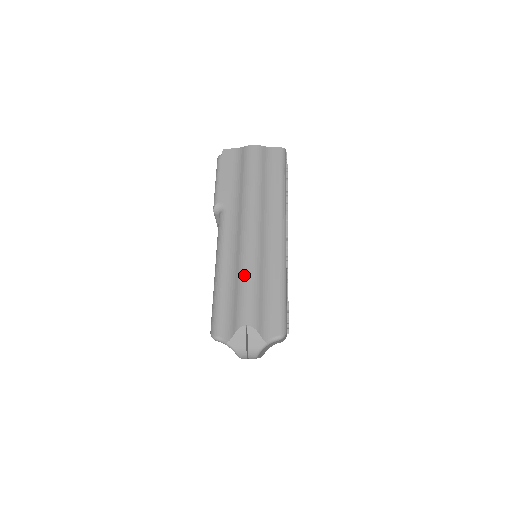
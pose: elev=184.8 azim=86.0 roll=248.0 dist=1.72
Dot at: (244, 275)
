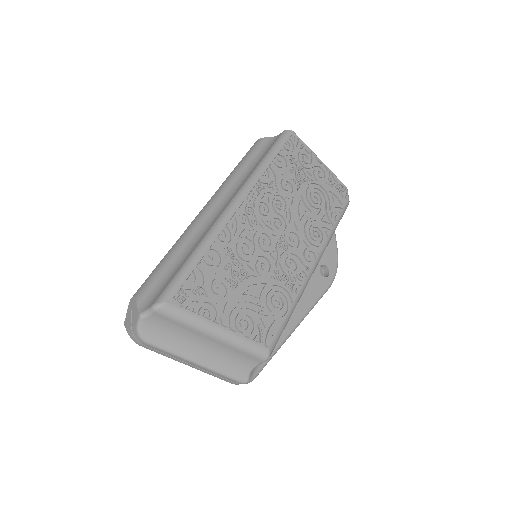
Dot at: occluded
